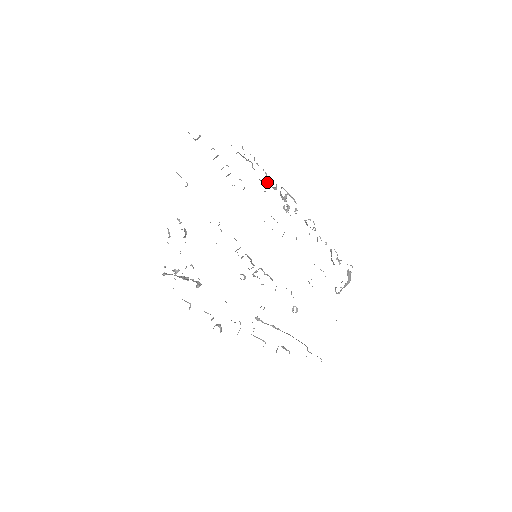
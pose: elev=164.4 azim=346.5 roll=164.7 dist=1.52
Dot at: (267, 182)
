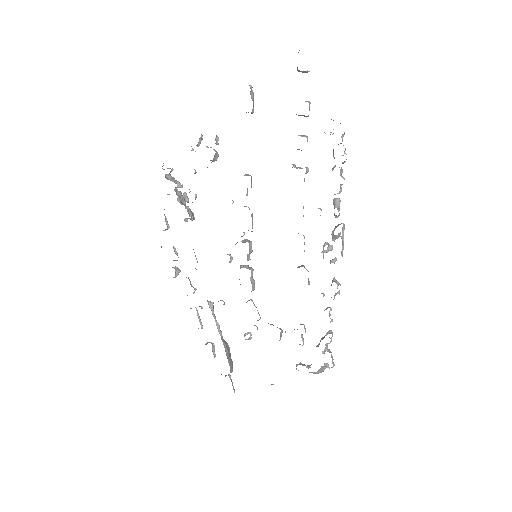
Dot at: (333, 200)
